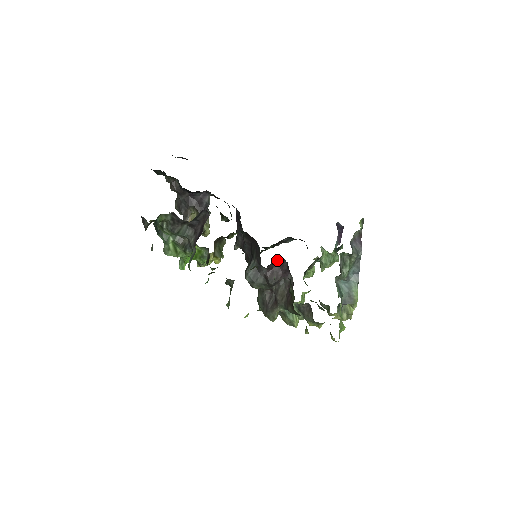
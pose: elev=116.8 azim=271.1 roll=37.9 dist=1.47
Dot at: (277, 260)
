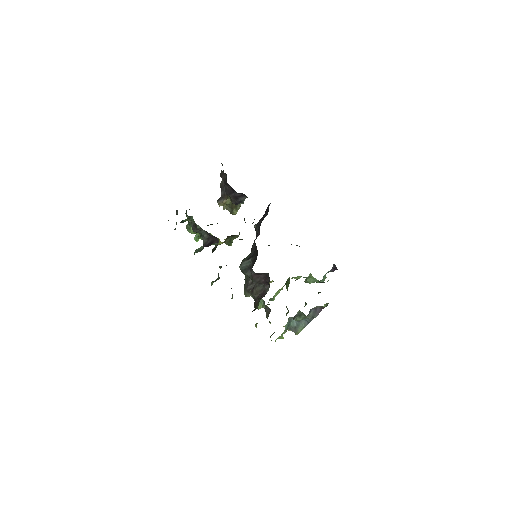
Dot at: (265, 273)
